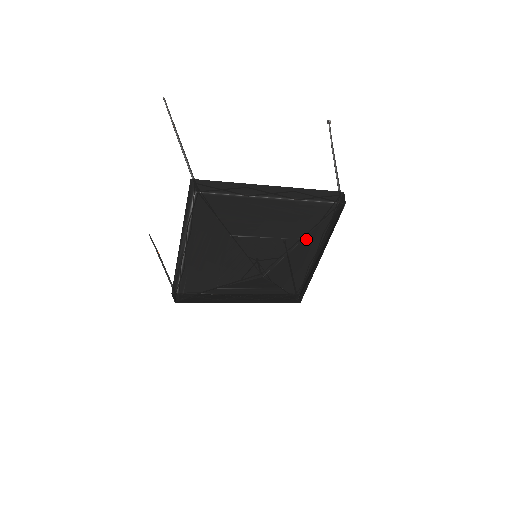
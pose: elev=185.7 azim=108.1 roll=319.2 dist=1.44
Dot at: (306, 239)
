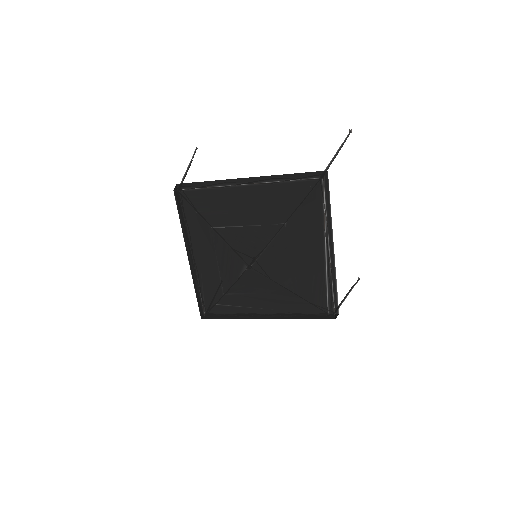
Dot at: (291, 224)
